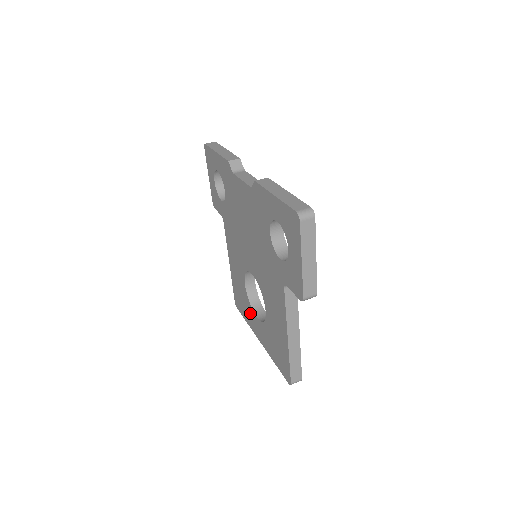
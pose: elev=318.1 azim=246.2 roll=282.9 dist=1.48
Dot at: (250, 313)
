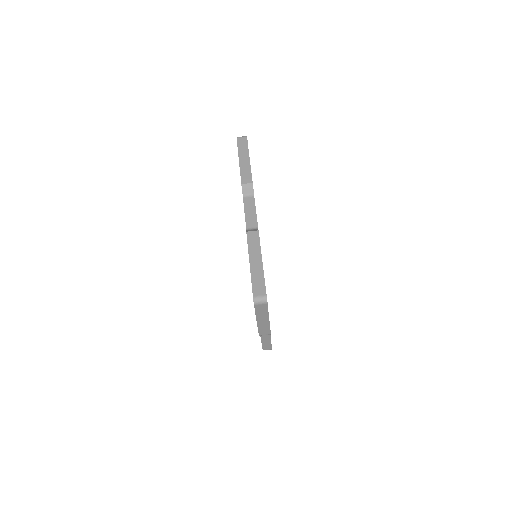
Dot at: occluded
